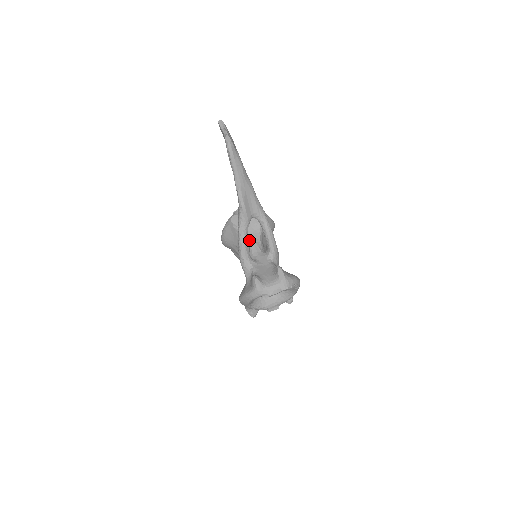
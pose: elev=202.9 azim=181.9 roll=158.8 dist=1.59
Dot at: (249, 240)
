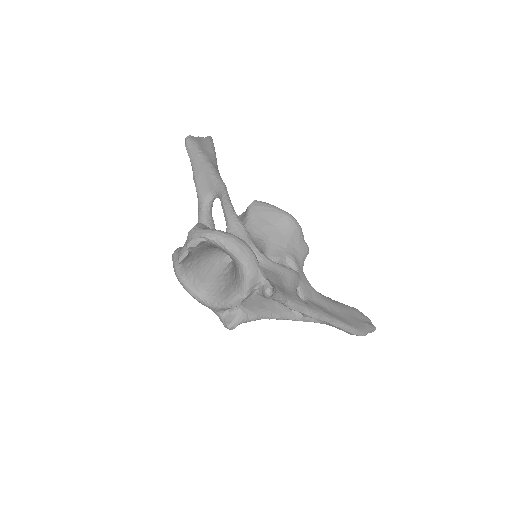
Dot at: occluded
